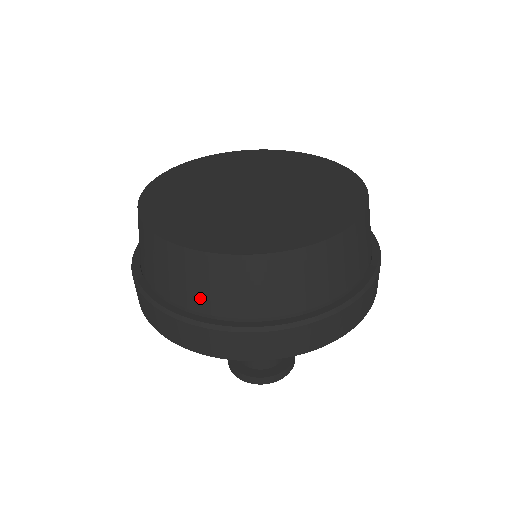
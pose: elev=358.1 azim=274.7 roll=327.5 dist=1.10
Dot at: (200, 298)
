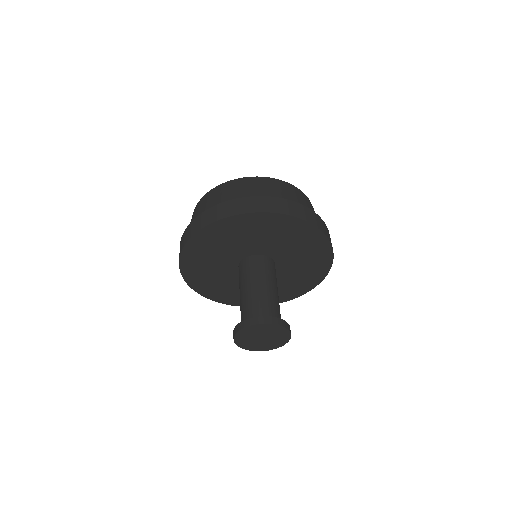
Dot at: (248, 193)
